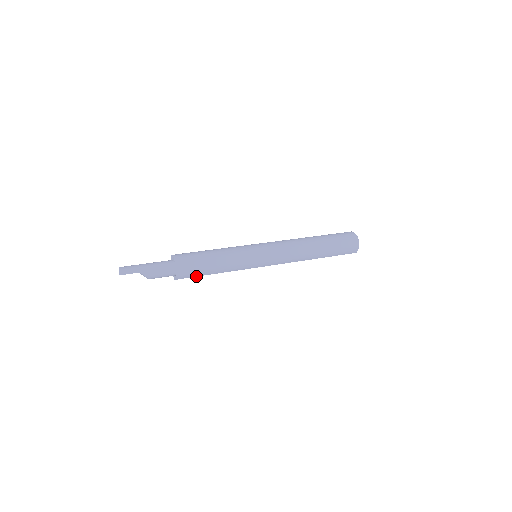
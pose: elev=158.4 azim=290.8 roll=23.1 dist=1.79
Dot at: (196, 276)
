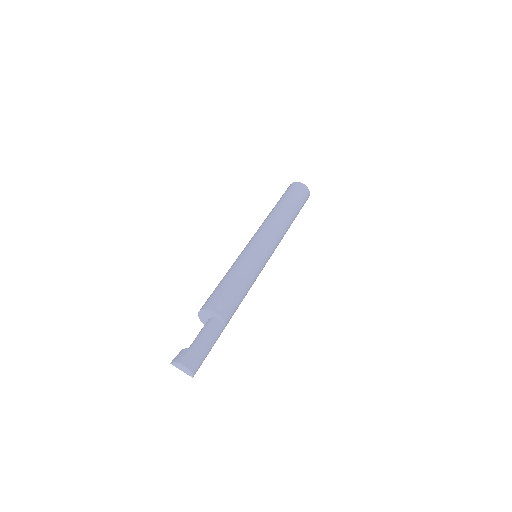
Dot at: occluded
